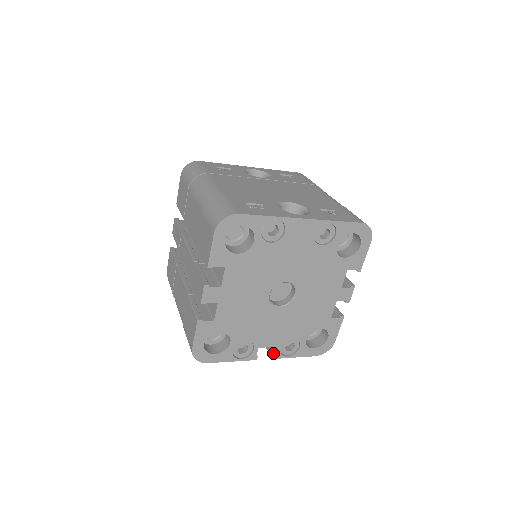
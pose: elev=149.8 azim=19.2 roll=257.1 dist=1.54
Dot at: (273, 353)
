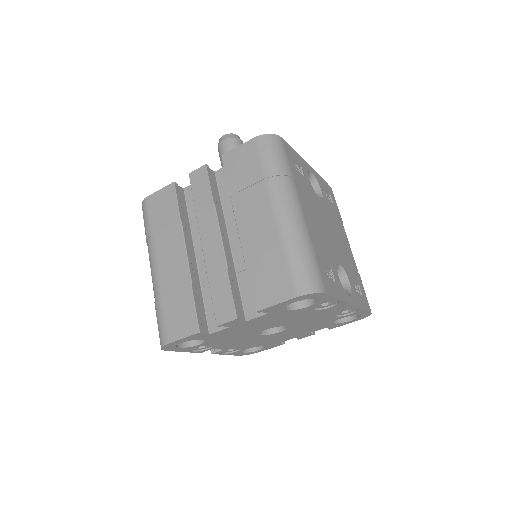
Dot at: (215, 350)
